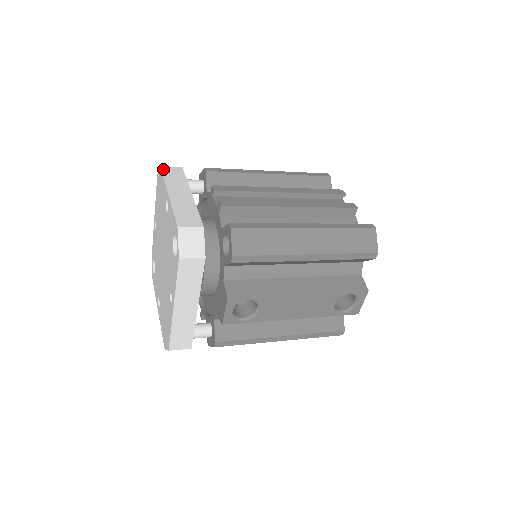
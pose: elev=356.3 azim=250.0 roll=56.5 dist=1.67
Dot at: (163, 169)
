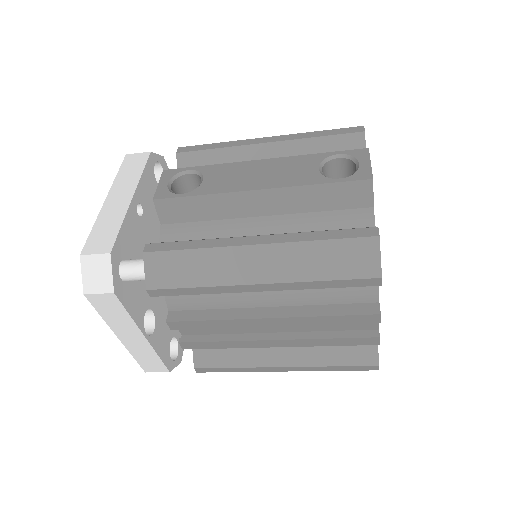
Dot at: occluded
